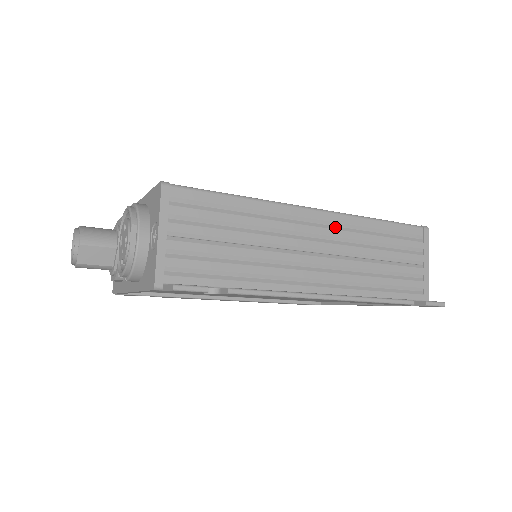
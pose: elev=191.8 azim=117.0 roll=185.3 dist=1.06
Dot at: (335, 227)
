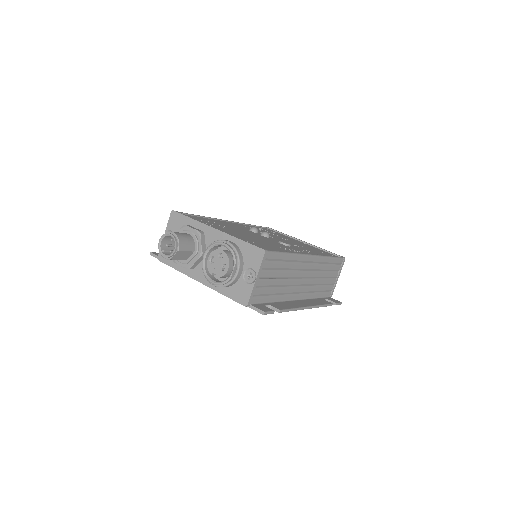
Dot at: (315, 264)
